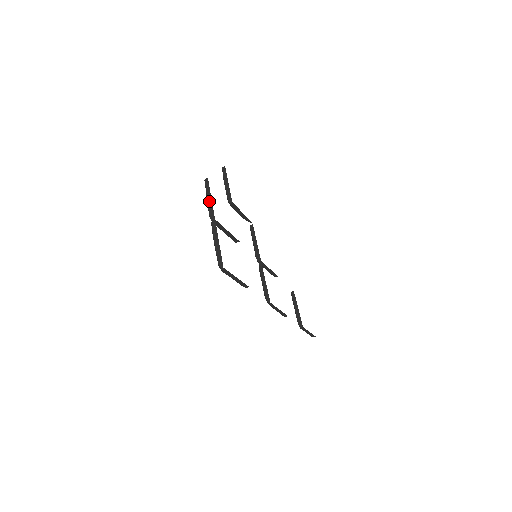
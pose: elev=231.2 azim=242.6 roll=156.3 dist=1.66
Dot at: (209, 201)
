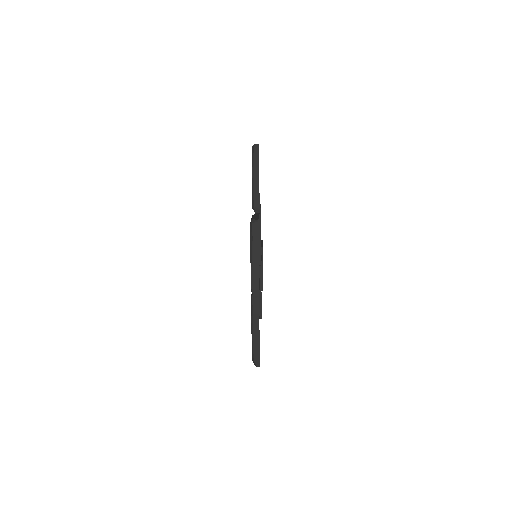
Dot at: (255, 263)
